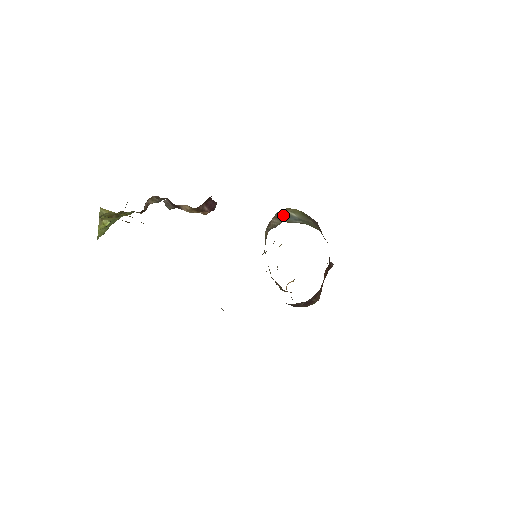
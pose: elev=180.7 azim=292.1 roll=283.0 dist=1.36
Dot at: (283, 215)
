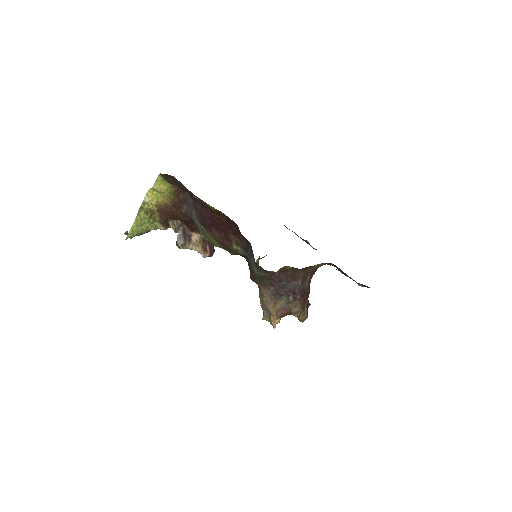
Dot at: occluded
